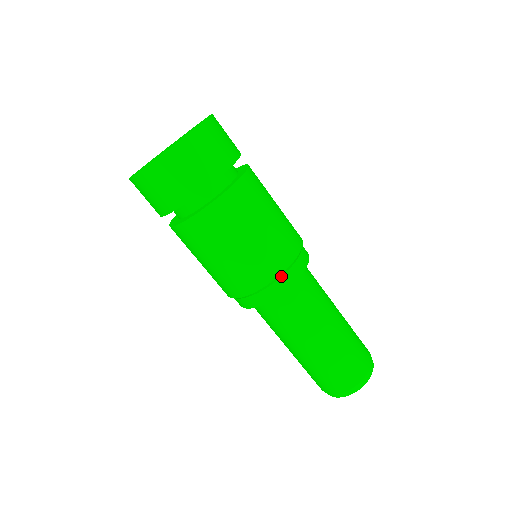
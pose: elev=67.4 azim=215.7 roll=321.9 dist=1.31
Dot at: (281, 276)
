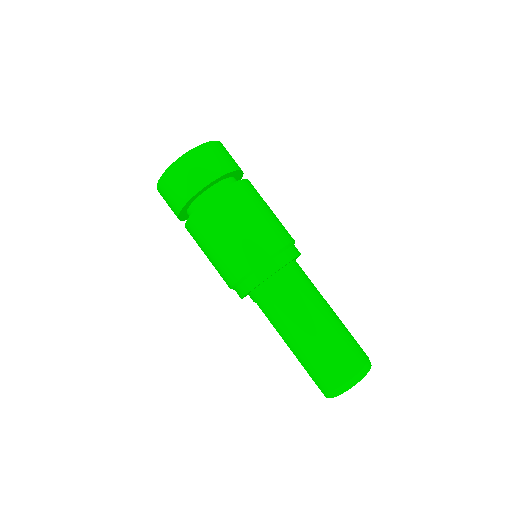
Dot at: (290, 246)
